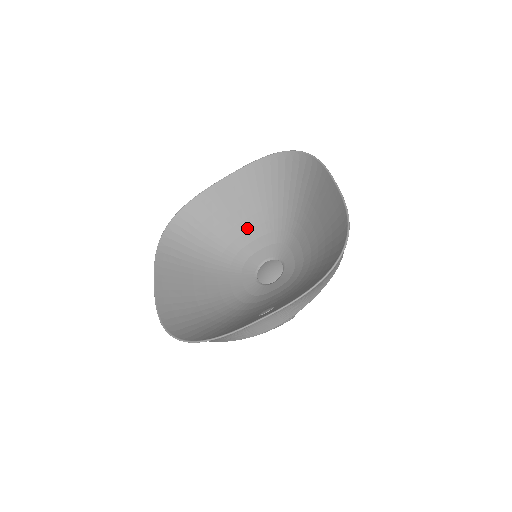
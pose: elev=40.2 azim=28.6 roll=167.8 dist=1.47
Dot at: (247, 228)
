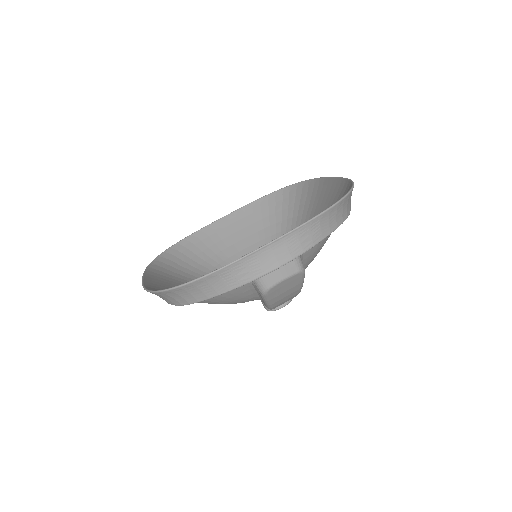
Dot at: occluded
